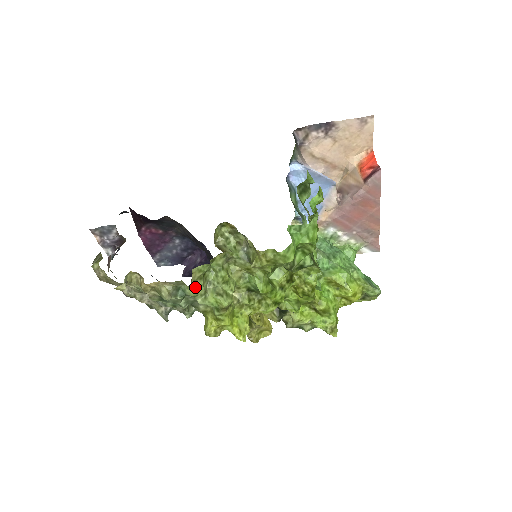
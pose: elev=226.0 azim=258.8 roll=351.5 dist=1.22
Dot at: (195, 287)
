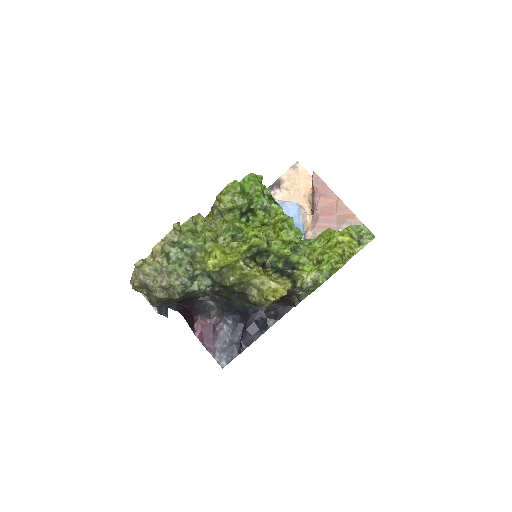
Dot at: (185, 235)
